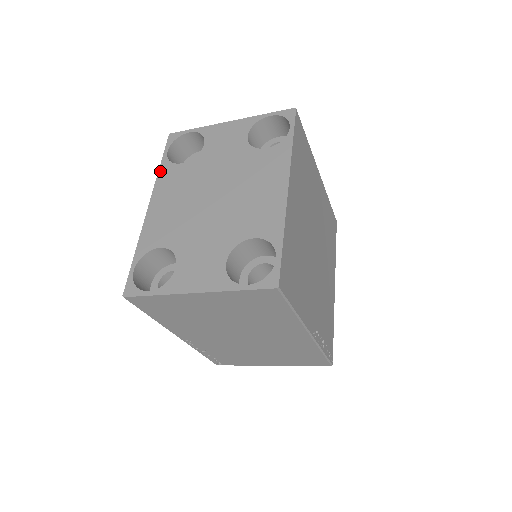
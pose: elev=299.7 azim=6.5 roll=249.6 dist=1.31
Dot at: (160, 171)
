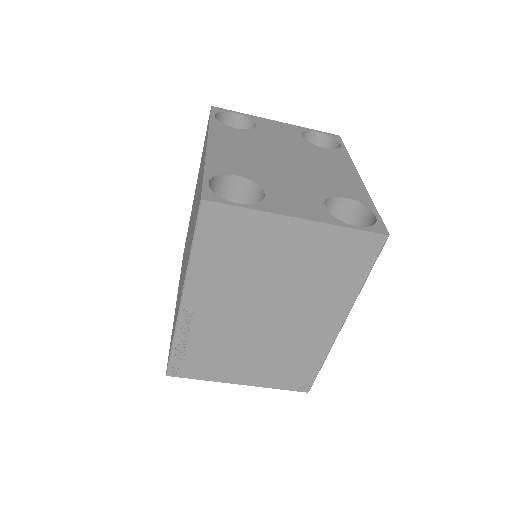
Dot at: (212, 125)
